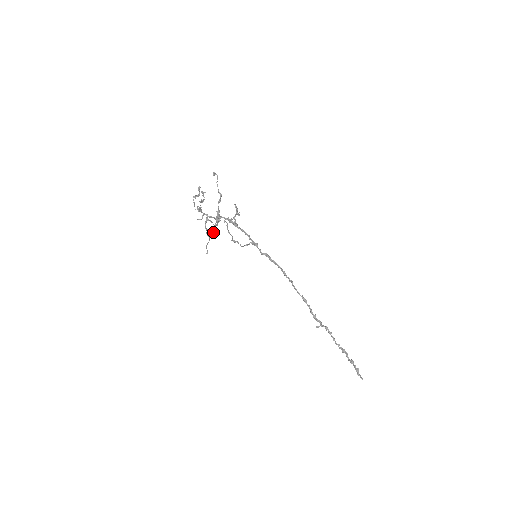
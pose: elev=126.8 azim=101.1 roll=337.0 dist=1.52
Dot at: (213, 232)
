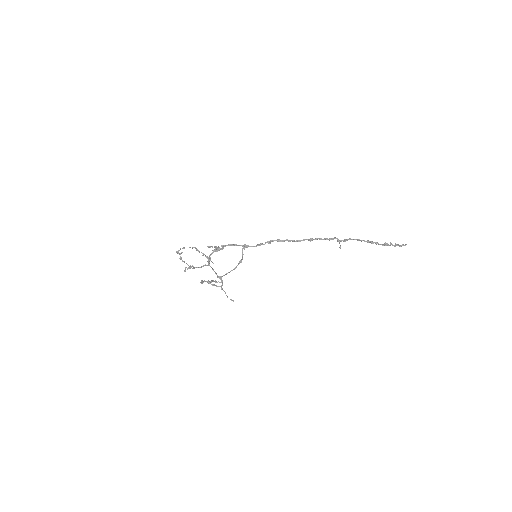
Dot at: (218, 277)
